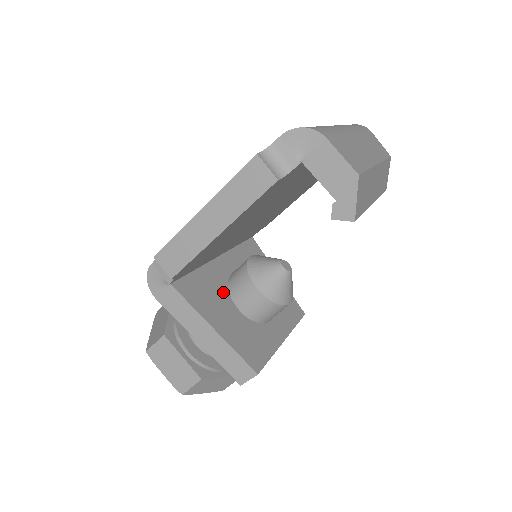
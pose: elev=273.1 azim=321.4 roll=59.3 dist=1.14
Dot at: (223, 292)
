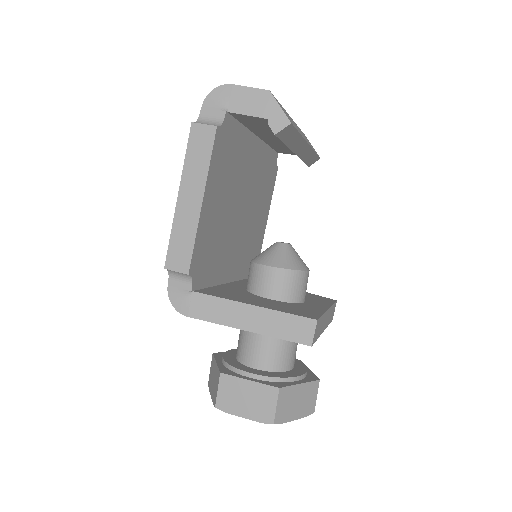
Dot at: (246, 294)
